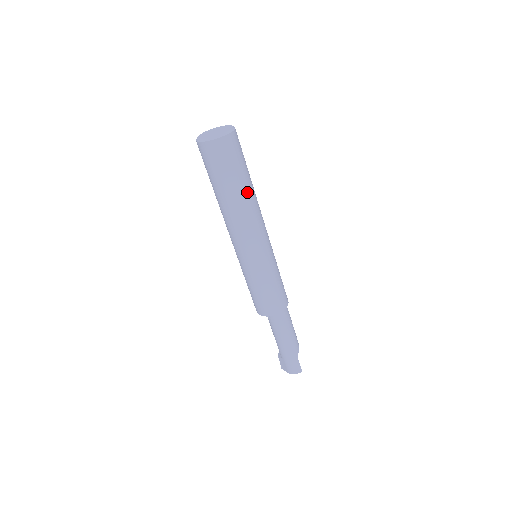
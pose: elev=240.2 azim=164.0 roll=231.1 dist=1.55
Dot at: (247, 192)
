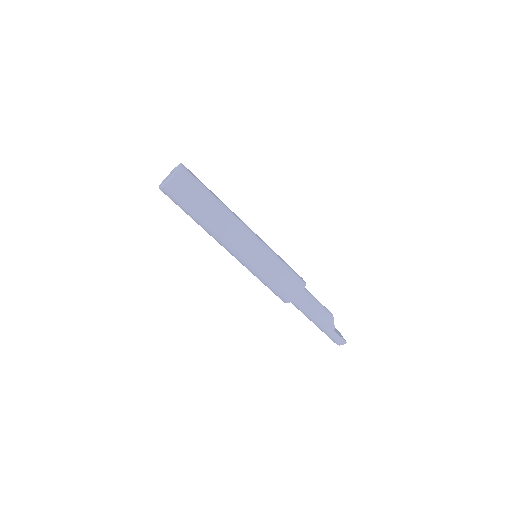
Dot at: (212, 214)
